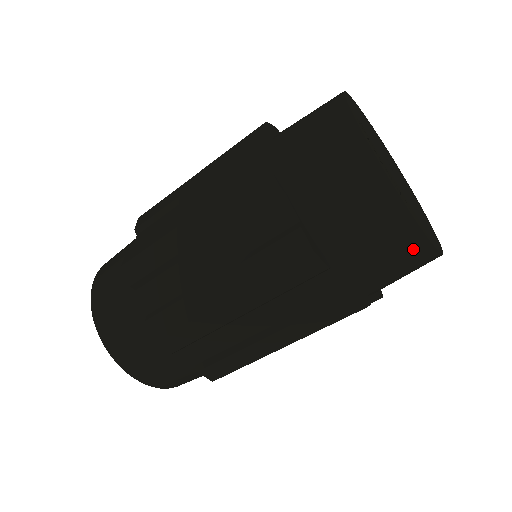
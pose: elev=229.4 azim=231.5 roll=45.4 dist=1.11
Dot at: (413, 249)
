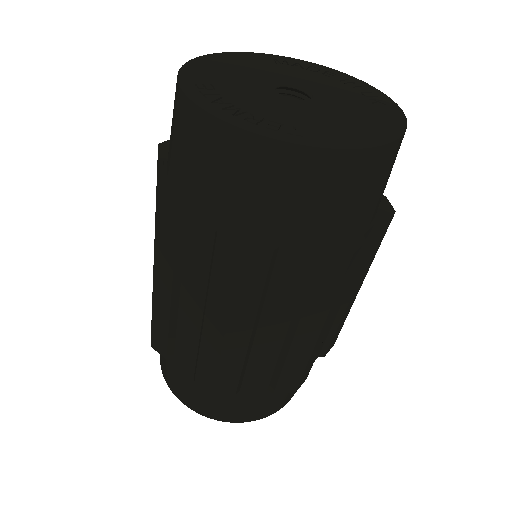
Dot at: (342, 170)
